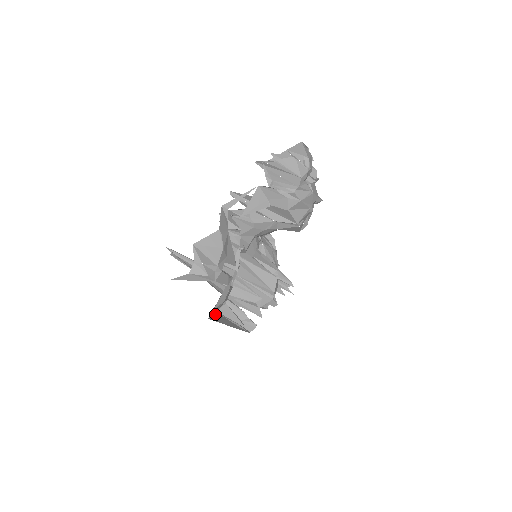
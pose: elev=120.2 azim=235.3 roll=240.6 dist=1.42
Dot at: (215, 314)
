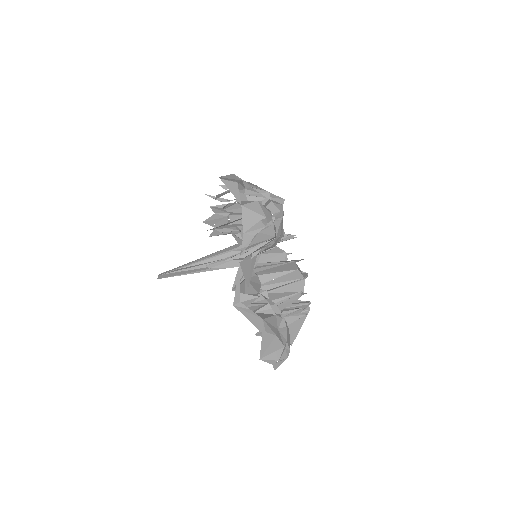
Dot at: occluded
